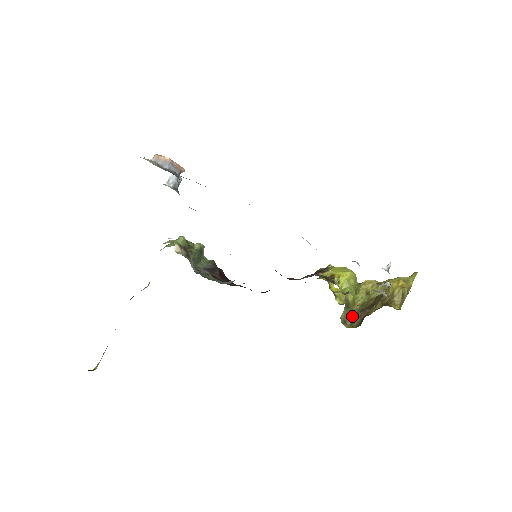
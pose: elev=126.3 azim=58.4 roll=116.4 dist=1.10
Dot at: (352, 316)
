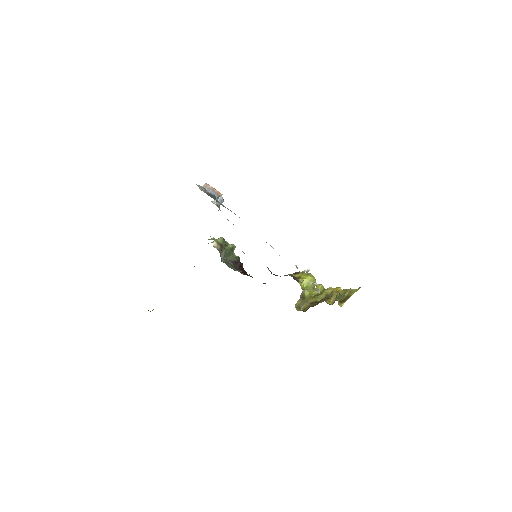
Dot at: (305, 305)
